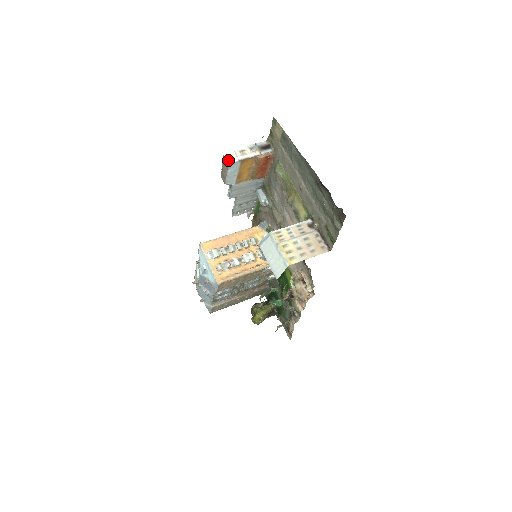
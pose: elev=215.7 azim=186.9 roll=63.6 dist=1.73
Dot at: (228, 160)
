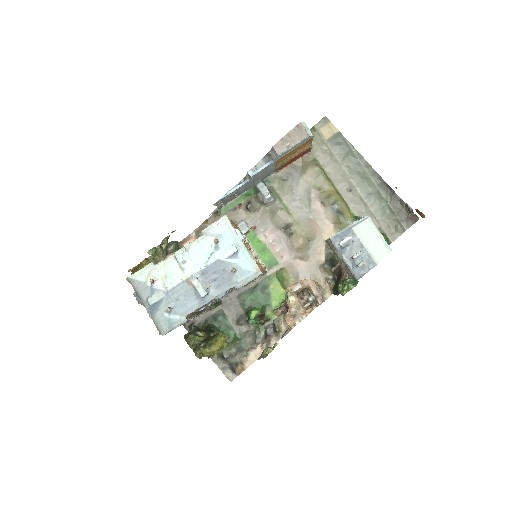
Dot at: (306, 130)
